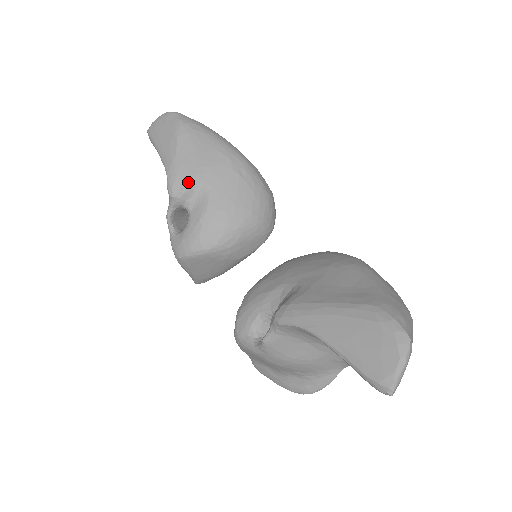
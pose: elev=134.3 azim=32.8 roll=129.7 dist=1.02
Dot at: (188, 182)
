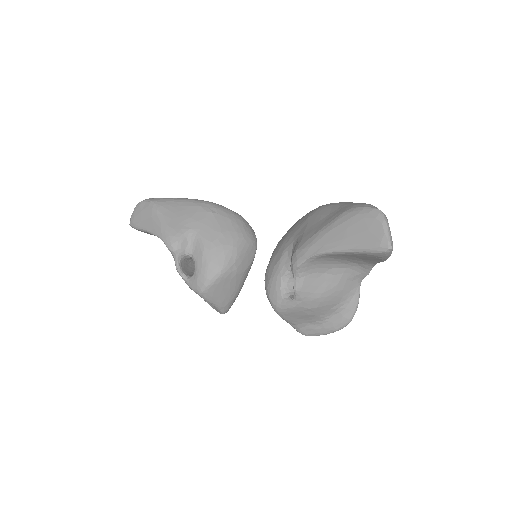
Dot at: (180, 235)
